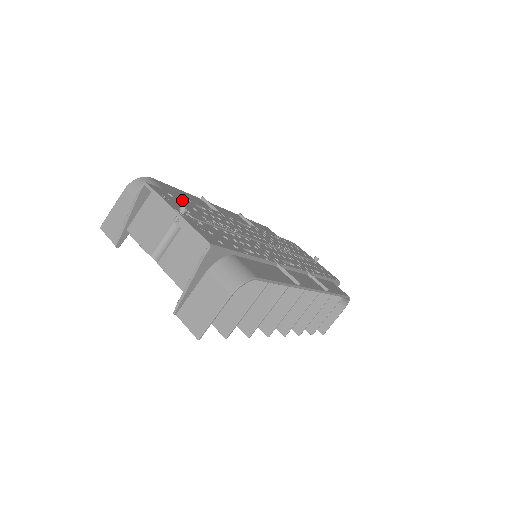
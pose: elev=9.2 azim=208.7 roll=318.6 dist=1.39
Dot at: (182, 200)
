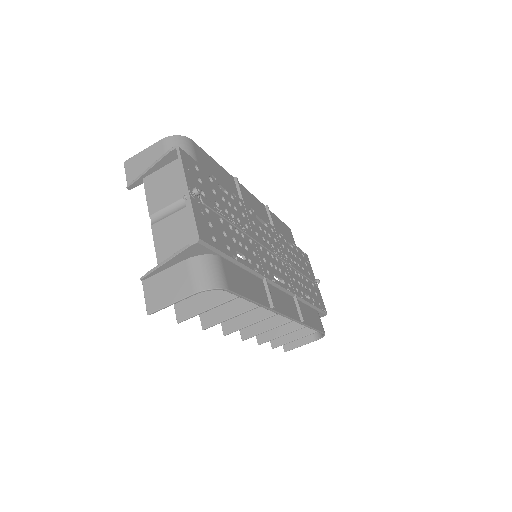
Dot at: (207, 177)
